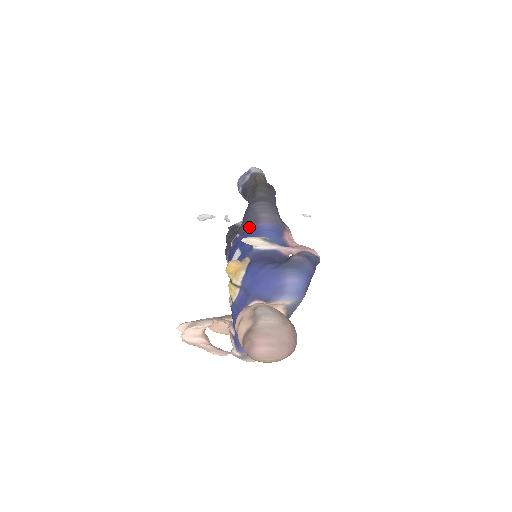
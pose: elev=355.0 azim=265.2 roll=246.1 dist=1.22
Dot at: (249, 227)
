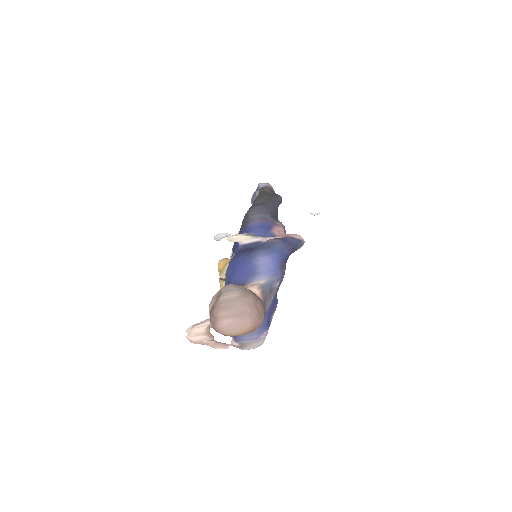
Dot at: (242, 230)
